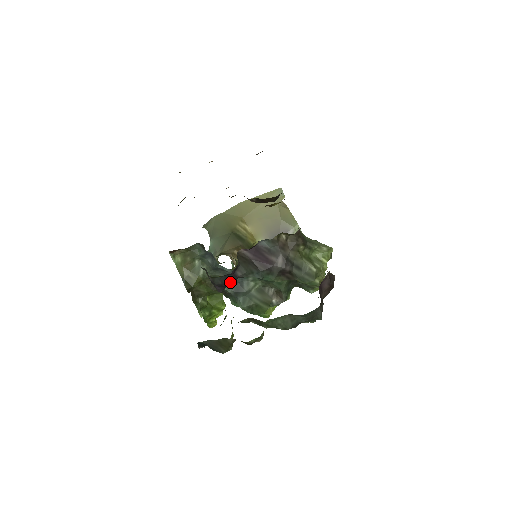
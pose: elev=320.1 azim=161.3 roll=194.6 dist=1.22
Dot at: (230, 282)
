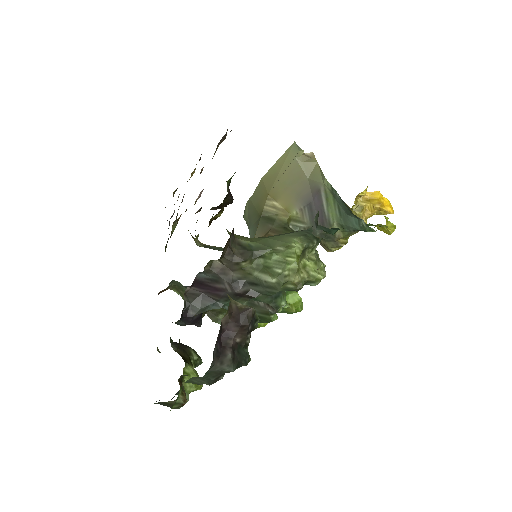
Dot at: (193, 321)
